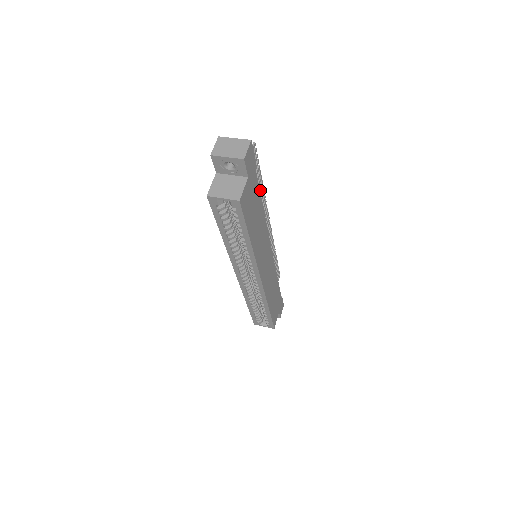
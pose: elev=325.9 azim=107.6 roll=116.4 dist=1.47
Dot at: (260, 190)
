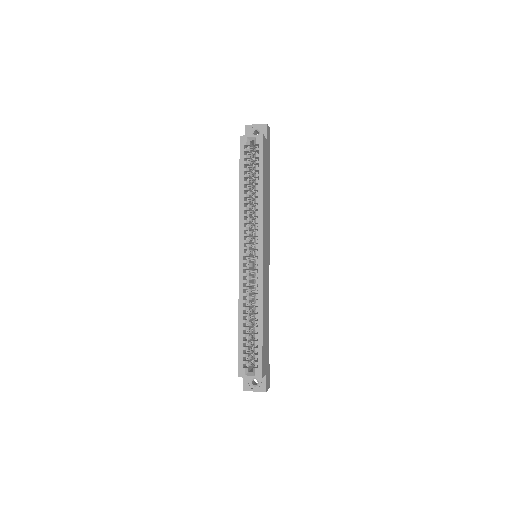
Dot at: occluded
